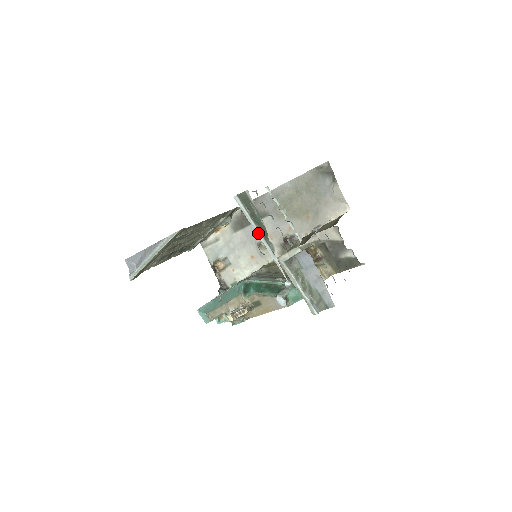
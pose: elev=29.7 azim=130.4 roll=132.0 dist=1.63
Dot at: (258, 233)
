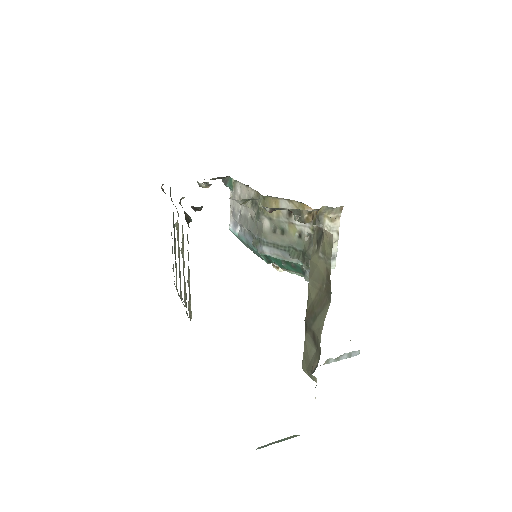
Dot at: occluded
